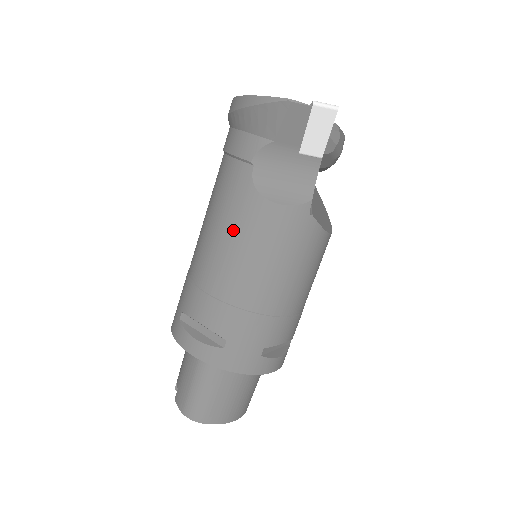
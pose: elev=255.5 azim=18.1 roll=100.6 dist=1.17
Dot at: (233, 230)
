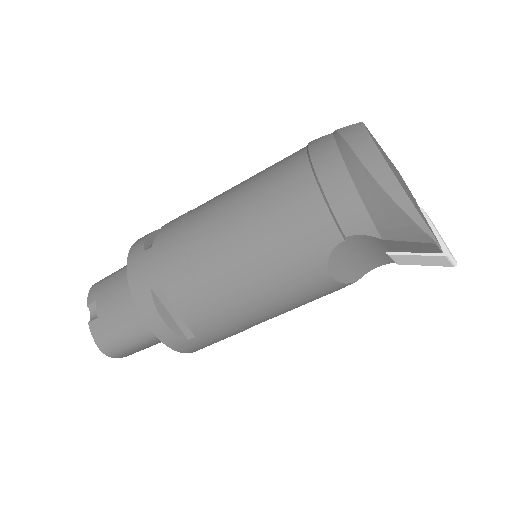
Dot at: (276, 272)
